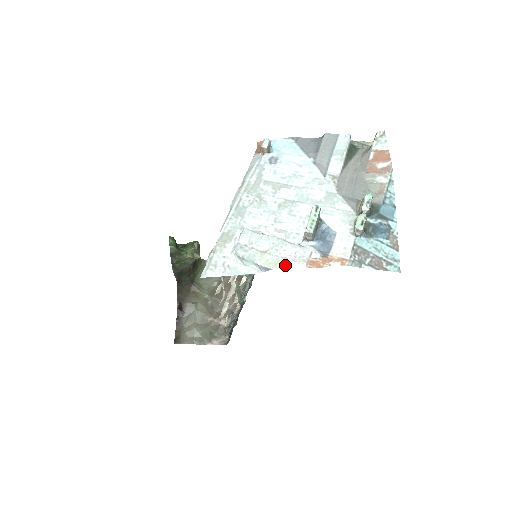
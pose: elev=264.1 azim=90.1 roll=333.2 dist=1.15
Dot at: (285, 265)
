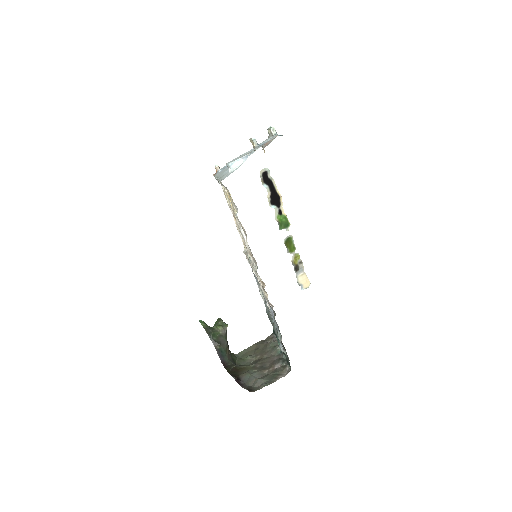
Dot at: occluded
